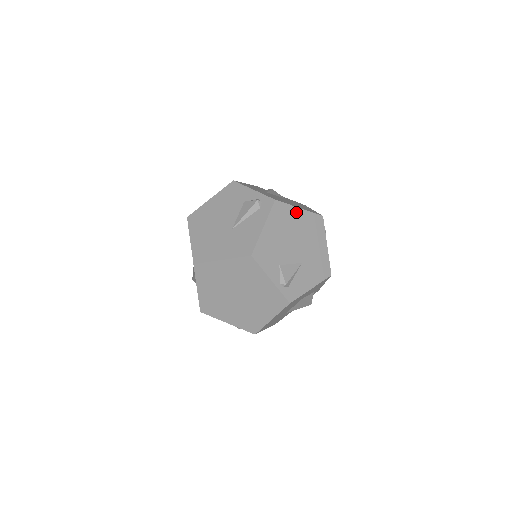
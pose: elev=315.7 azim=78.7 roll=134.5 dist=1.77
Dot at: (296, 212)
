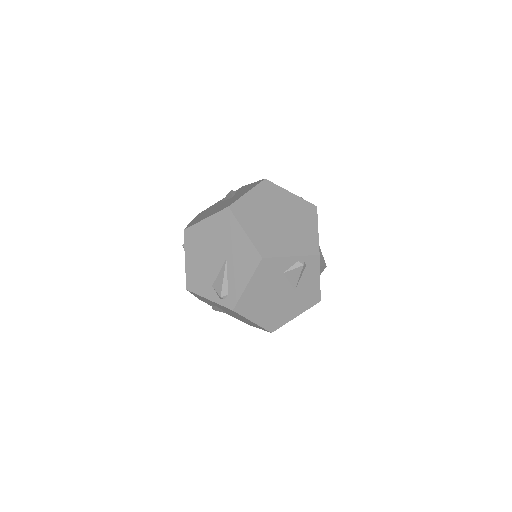
Dot at: occluded
